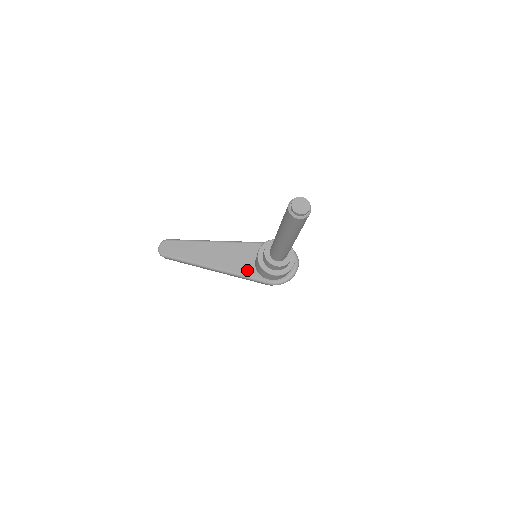
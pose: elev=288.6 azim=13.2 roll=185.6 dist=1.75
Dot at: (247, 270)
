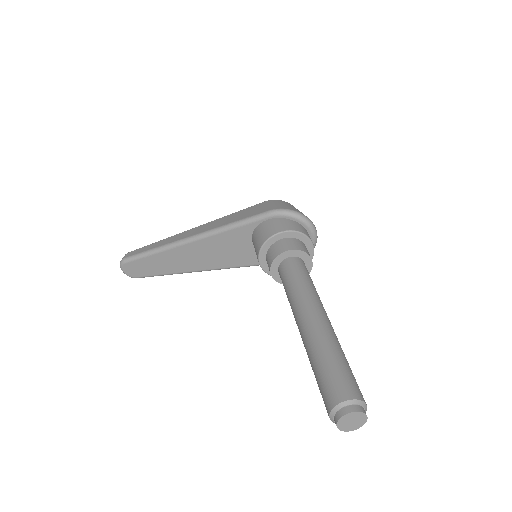
Dot at: (252, 260)
